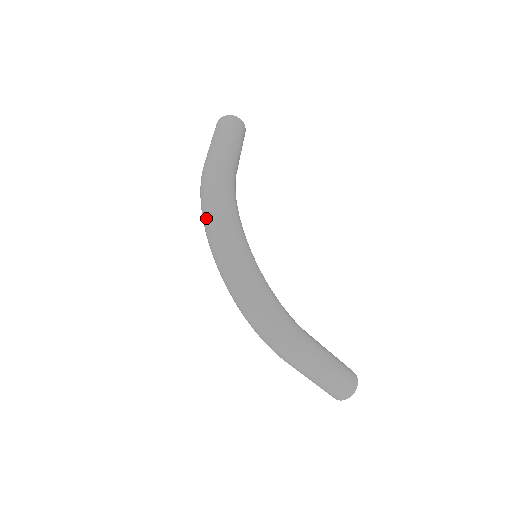
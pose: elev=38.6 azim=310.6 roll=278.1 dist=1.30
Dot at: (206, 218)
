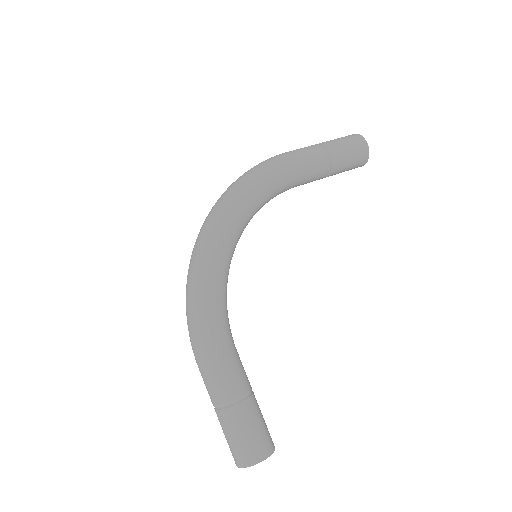
Dot at: occluded
